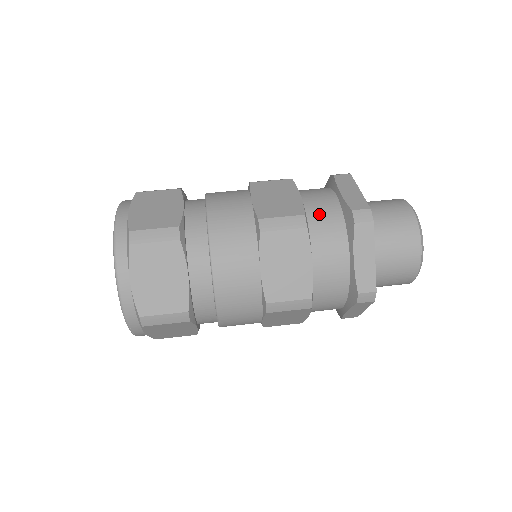
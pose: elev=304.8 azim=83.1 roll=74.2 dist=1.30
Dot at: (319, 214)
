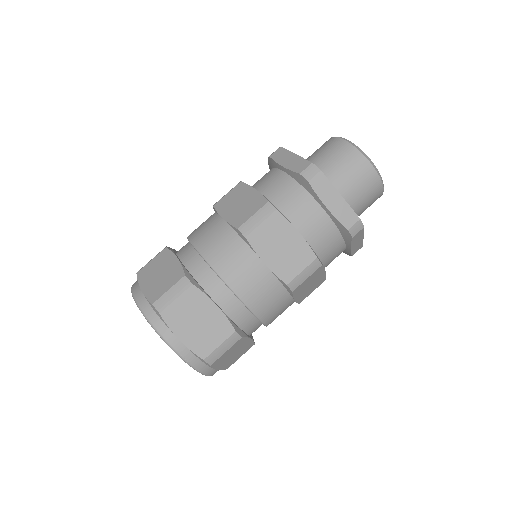
Dot at: (319, 239)
